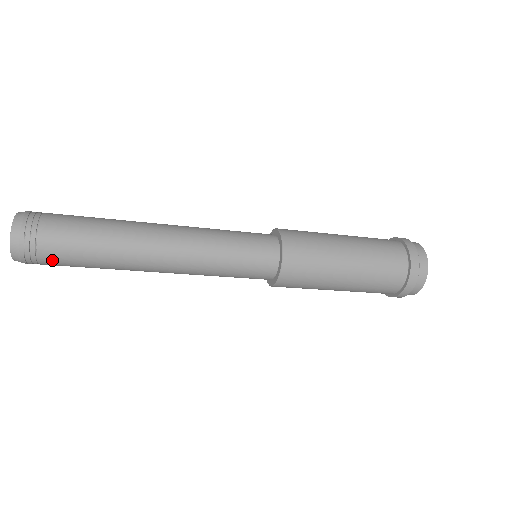
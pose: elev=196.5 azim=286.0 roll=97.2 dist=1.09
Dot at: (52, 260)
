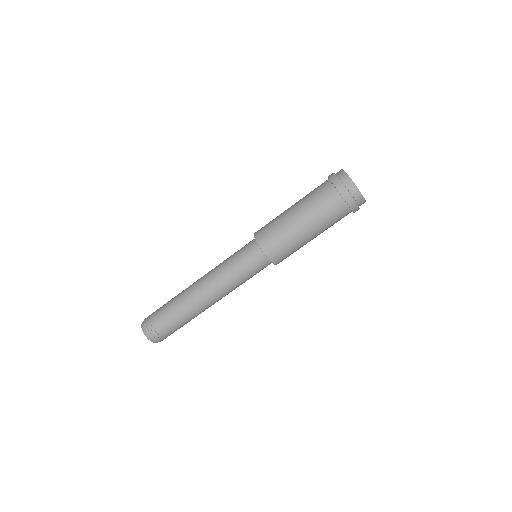
Dot at: (155, 314)
